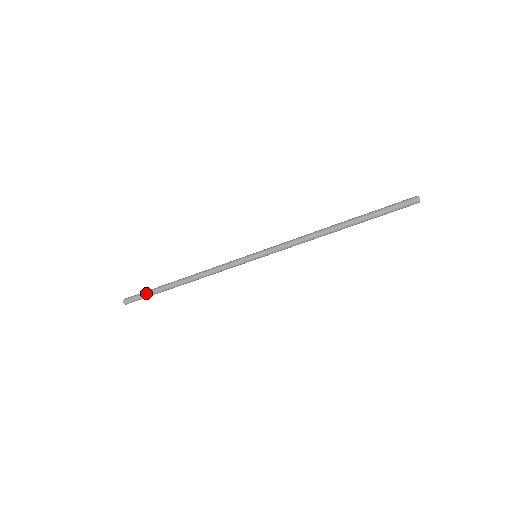
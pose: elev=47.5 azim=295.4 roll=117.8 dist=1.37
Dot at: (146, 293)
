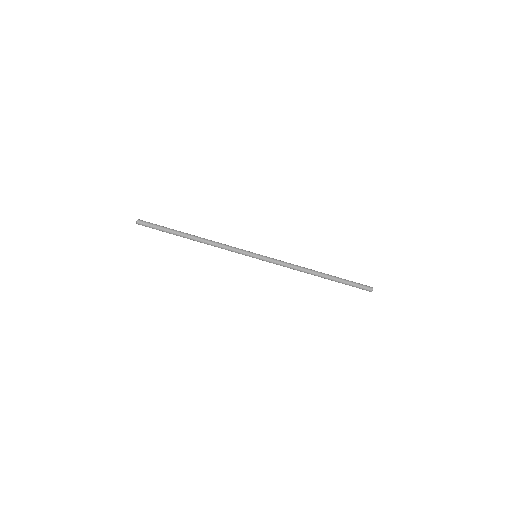
Dot at: (160, 227)
